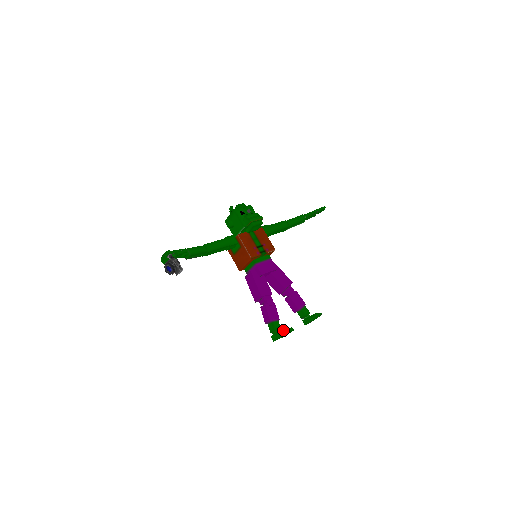
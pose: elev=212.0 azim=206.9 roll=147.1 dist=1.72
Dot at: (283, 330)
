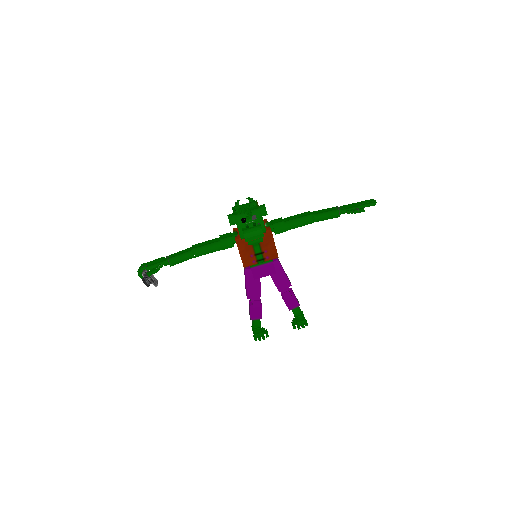
Dot at: (258, 334)
